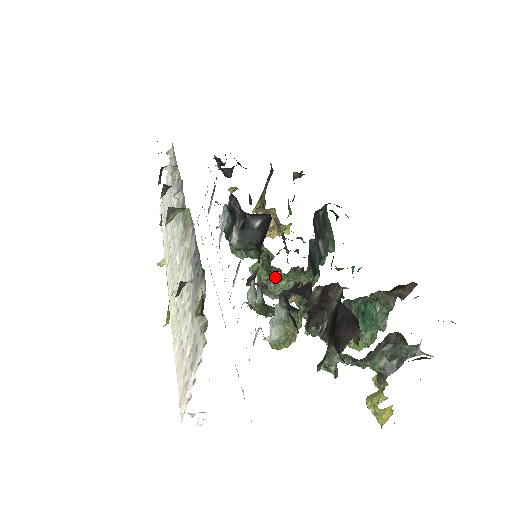
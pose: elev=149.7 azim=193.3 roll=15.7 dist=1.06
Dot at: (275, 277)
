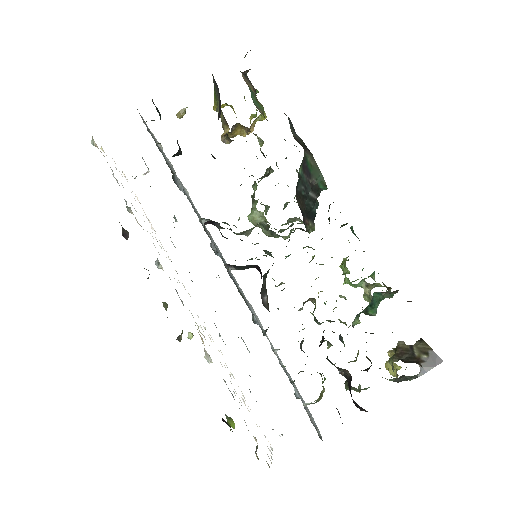
Dot at: occluded
